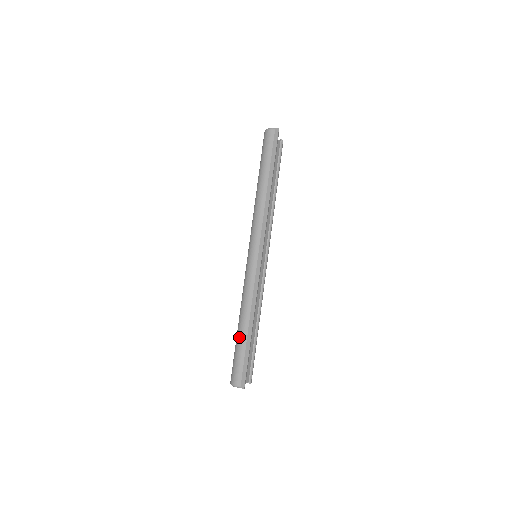
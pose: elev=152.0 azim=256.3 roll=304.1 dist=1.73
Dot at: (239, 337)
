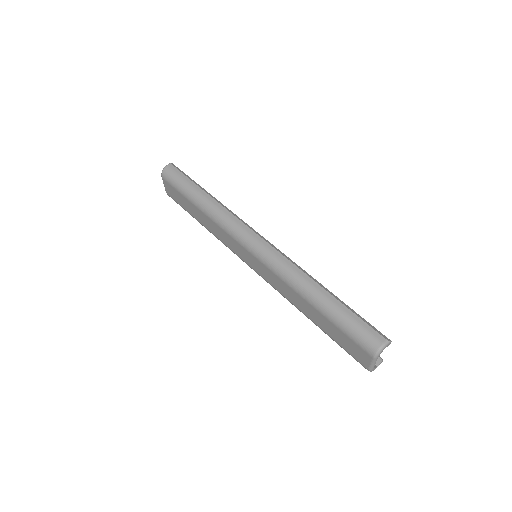
Dot at: (329, 307)
